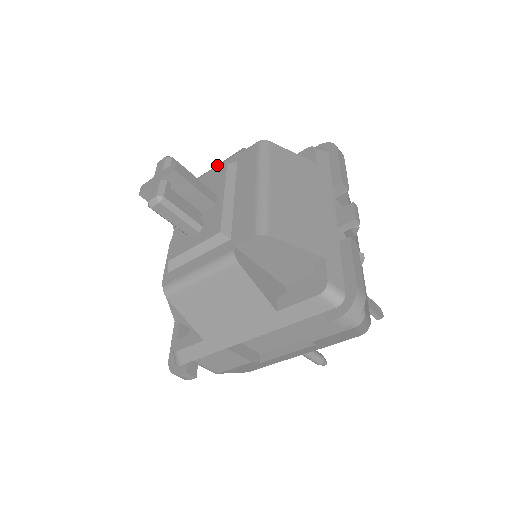
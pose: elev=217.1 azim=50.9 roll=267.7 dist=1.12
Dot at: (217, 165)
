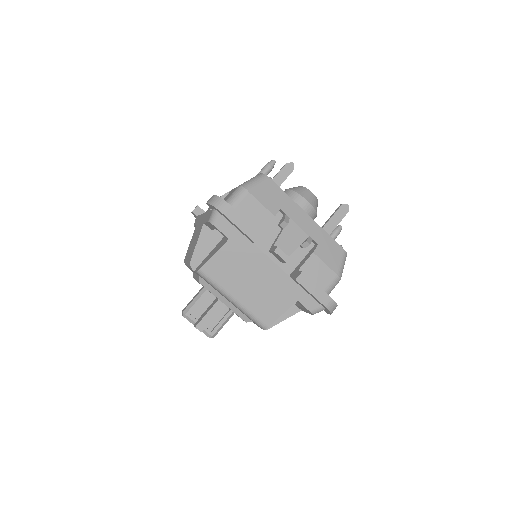
Dot at: occluded
